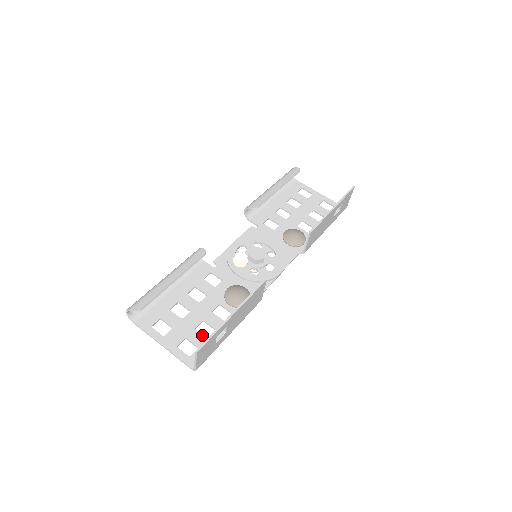
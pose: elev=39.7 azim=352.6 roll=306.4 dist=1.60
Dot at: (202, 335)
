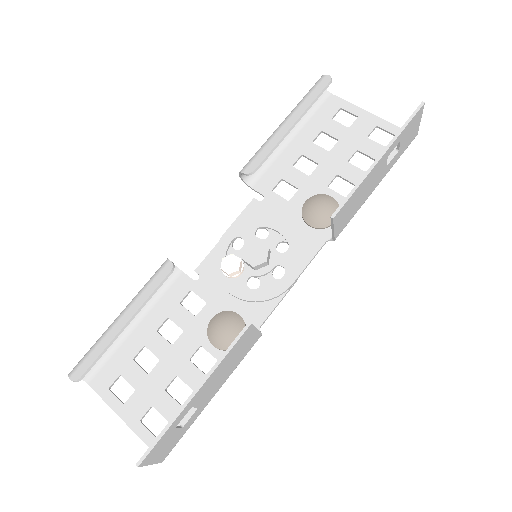
Dot at: (174, 401)
